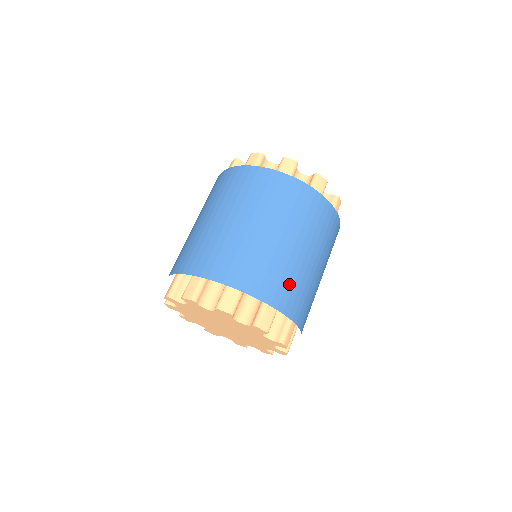
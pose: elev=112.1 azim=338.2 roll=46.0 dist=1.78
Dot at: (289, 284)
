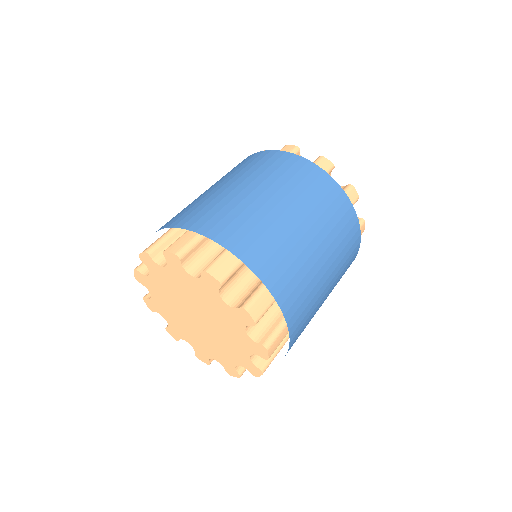
Dot at: (296, 278)
